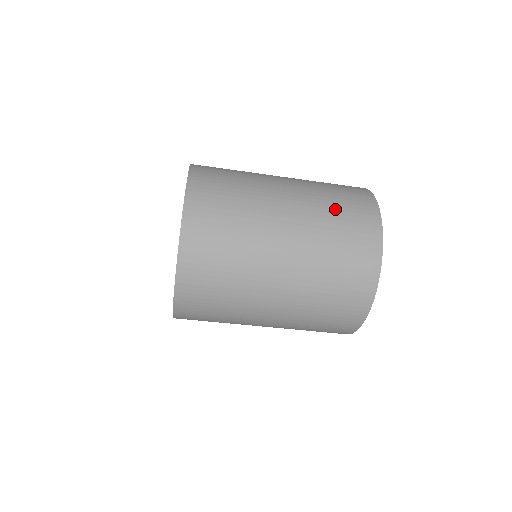
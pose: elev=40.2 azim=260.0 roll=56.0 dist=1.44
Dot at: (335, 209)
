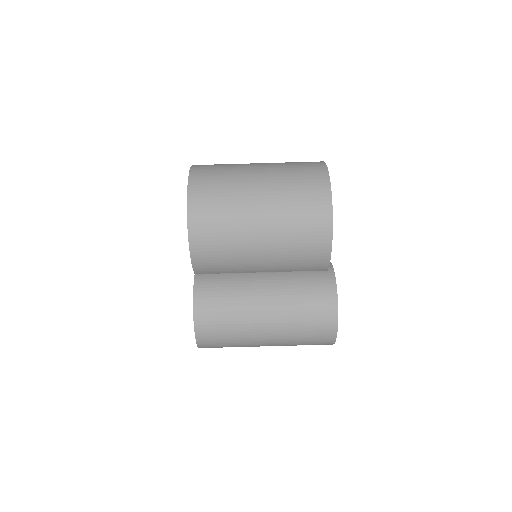
Dot at: occluded
